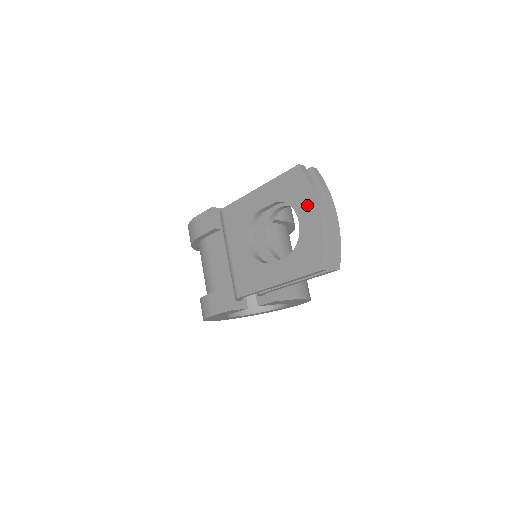
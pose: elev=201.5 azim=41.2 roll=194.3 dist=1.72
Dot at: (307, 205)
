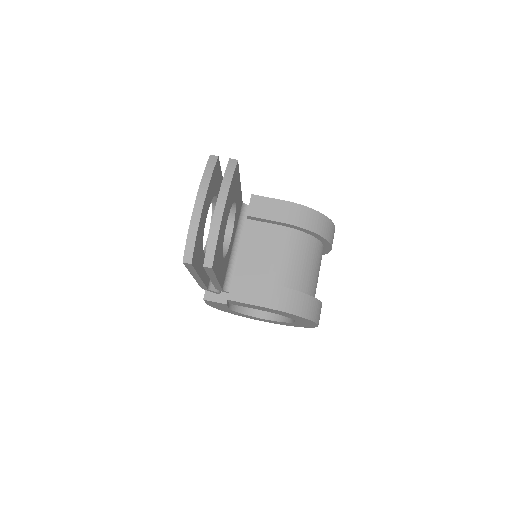
Dot at: occluded
